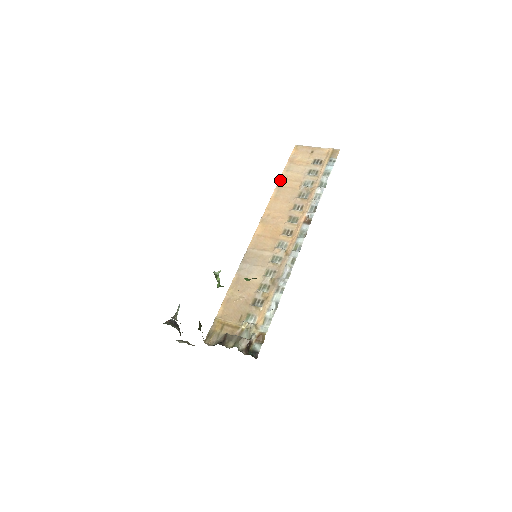
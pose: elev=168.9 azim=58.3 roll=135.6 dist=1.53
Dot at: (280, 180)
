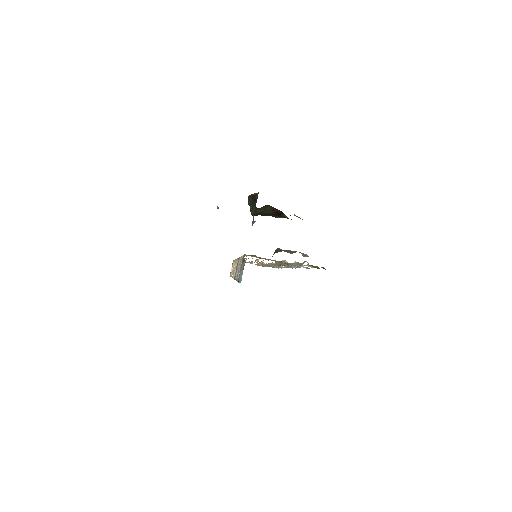
Dot at: occluded
